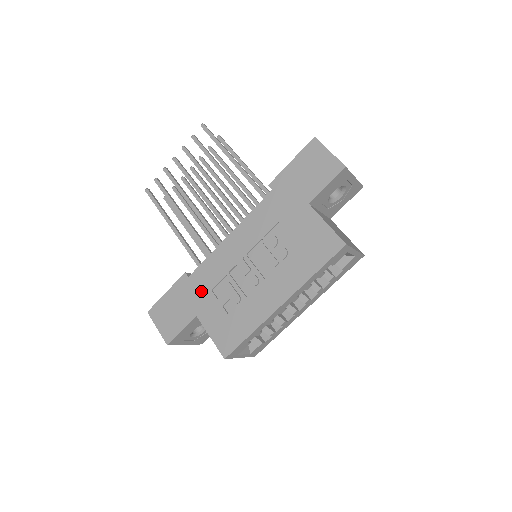
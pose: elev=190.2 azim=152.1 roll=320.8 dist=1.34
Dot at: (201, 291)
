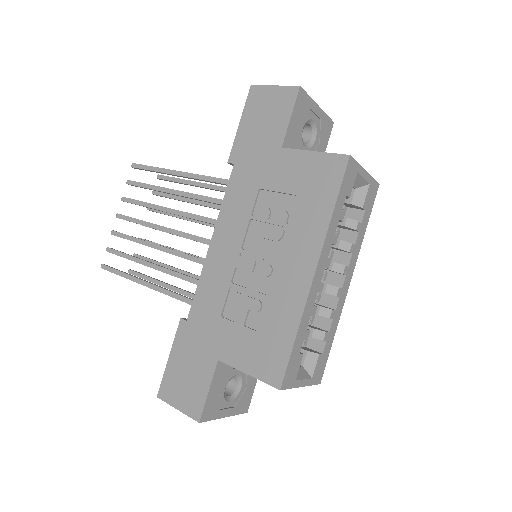
Dot at: (209, 326)
